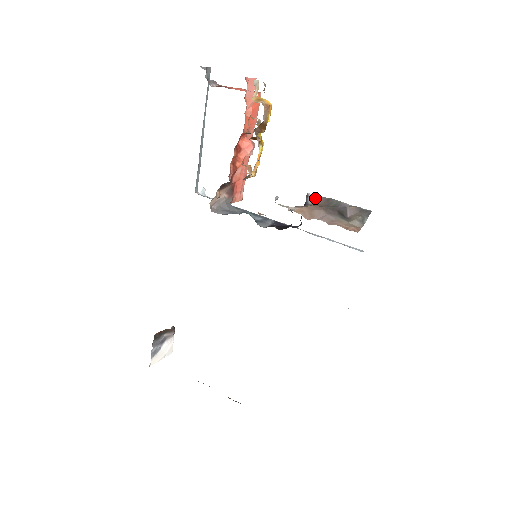
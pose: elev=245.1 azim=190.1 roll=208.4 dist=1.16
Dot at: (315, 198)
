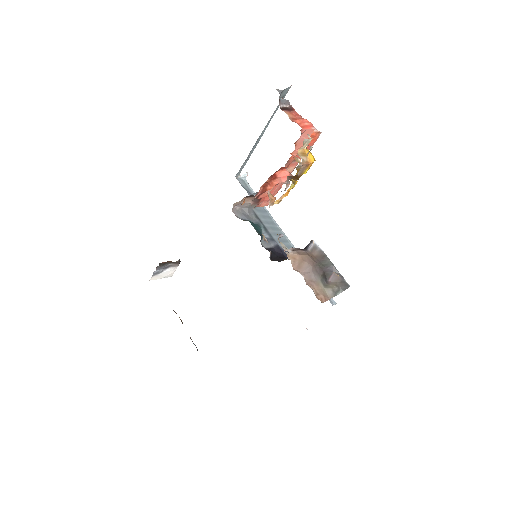
Dot at: (315, 248)
